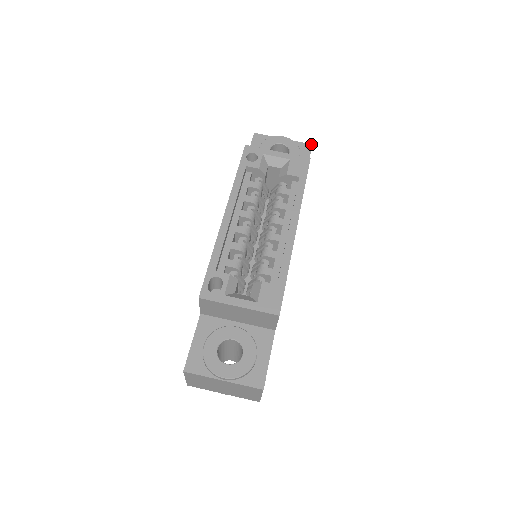
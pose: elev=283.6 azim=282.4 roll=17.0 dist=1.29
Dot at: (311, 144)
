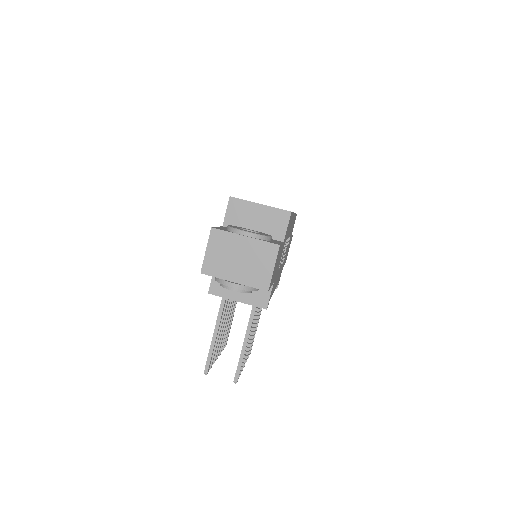
Dot at: occluded
